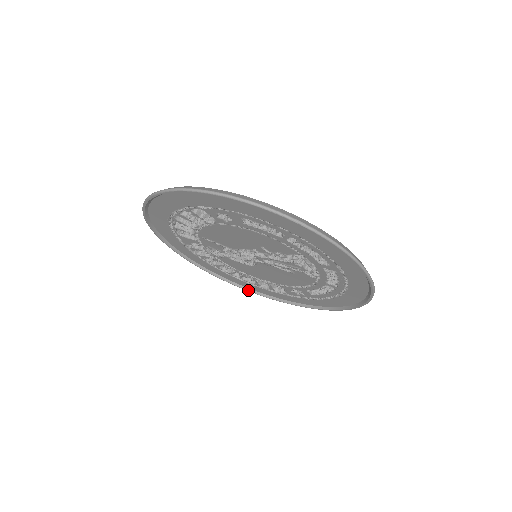
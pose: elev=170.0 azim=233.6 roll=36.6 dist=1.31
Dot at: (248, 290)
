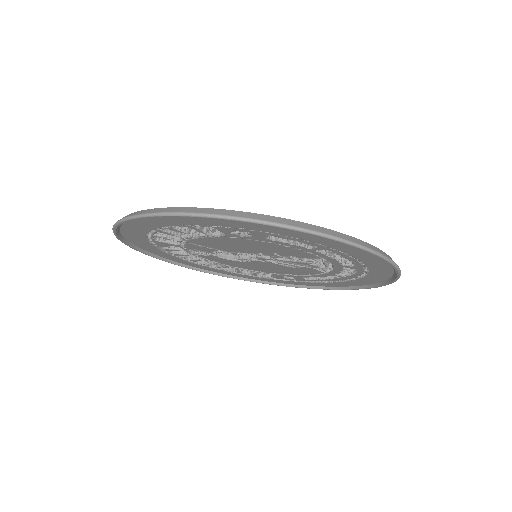
Dot at: (222, 276)
